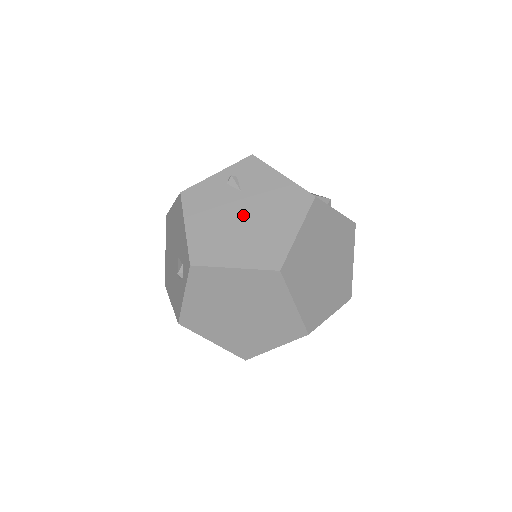
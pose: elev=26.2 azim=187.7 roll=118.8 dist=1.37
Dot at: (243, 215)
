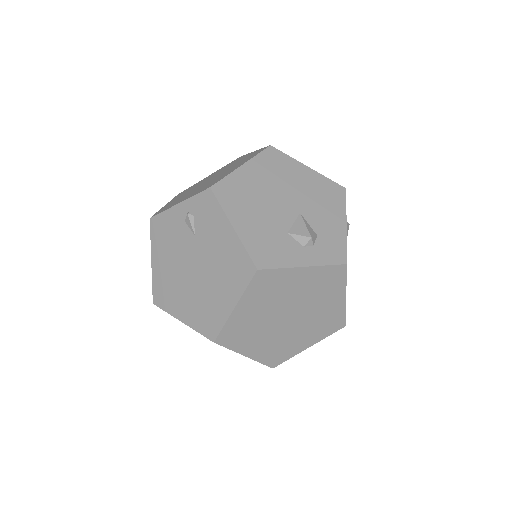
Dot at: (193, 267)
